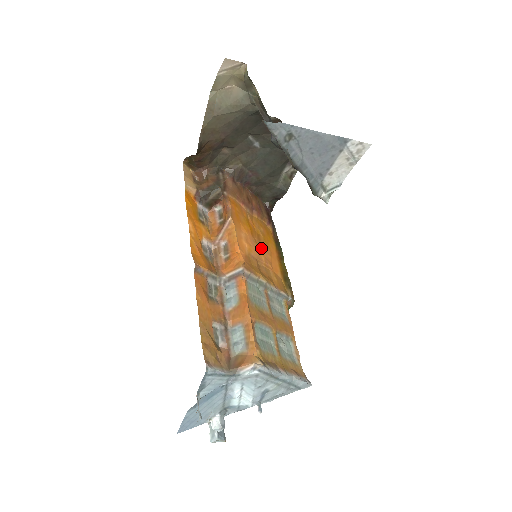
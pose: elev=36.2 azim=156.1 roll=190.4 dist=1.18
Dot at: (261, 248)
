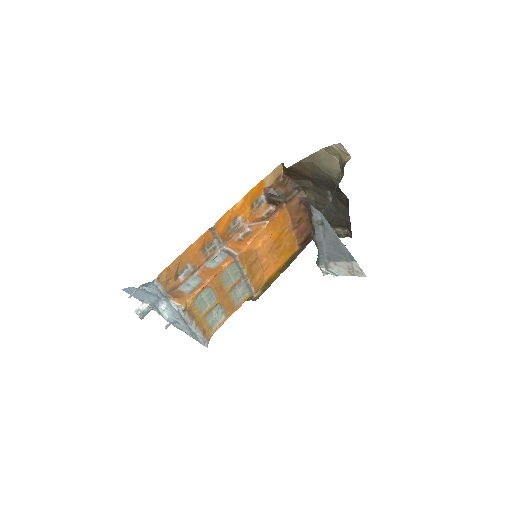
Dot at: (271, 254)
